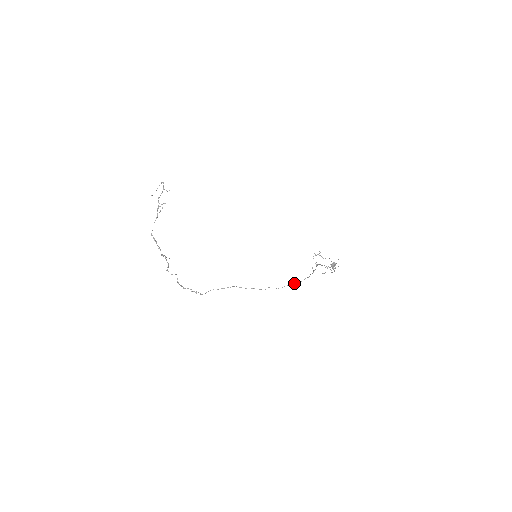
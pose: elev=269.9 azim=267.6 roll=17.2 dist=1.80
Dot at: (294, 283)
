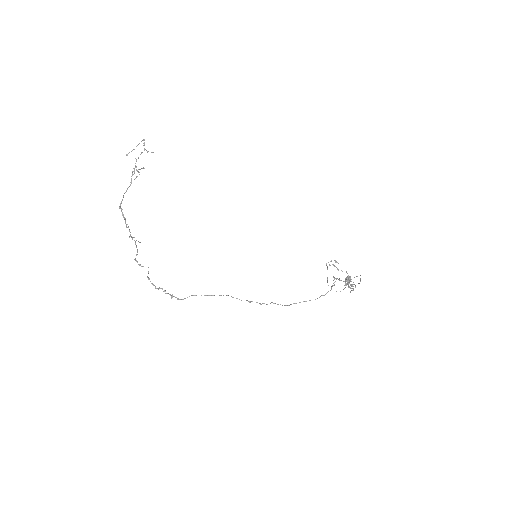
Dot at: (305, 301)
